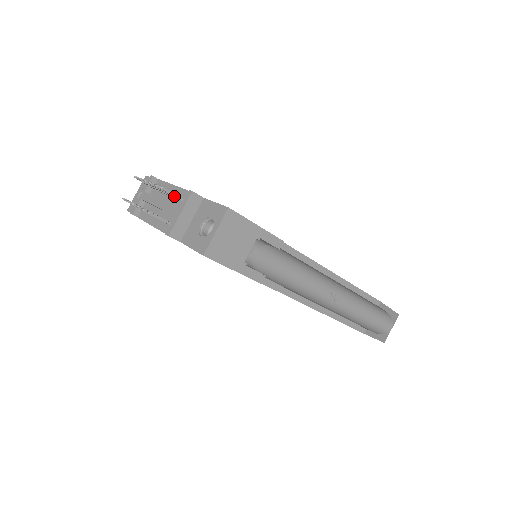
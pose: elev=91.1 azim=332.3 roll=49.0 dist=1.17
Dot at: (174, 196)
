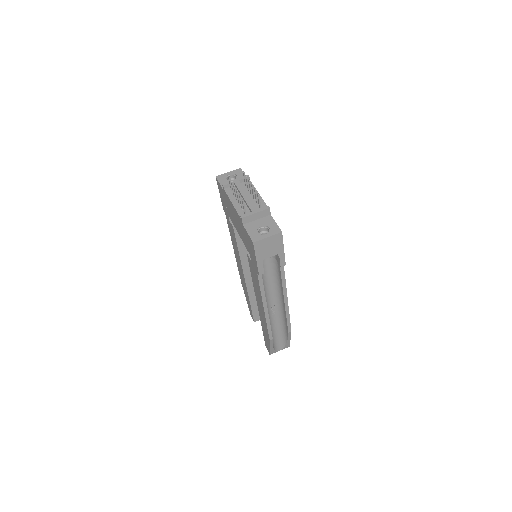
Dot at: (259, 202)
